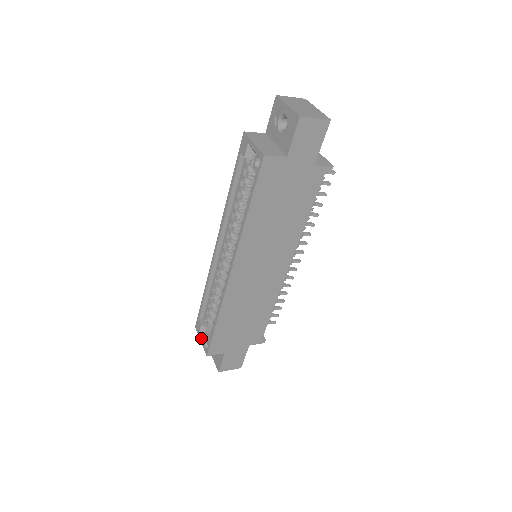
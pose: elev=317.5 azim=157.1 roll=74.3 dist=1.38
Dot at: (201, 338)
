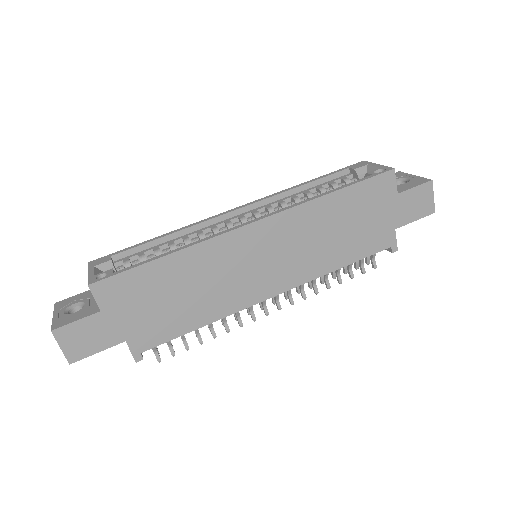
Dot at: (94, 270)
